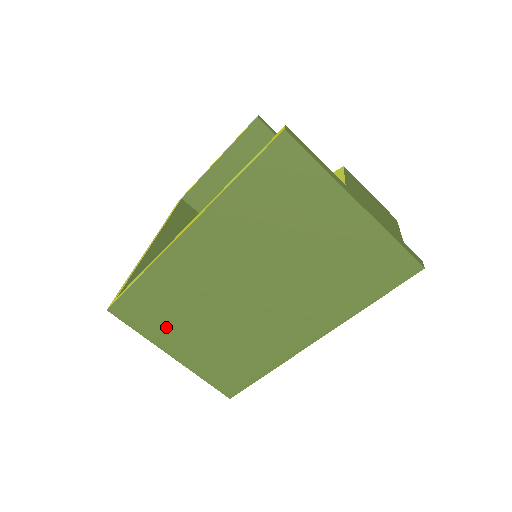
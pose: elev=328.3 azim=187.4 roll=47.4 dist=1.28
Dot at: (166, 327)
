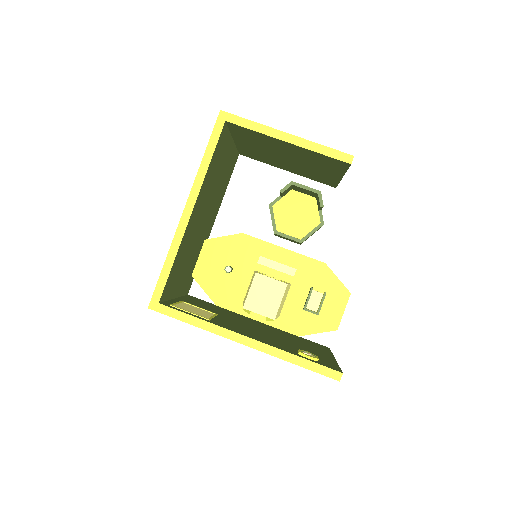
Dot at: occluded
